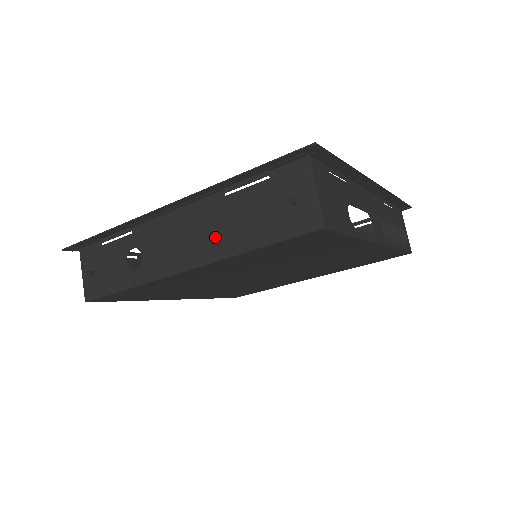
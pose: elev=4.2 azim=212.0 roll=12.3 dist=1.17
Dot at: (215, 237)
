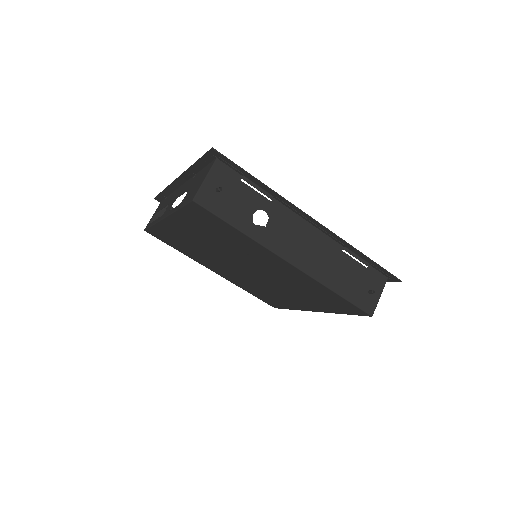
Dot at: (323, 265)
